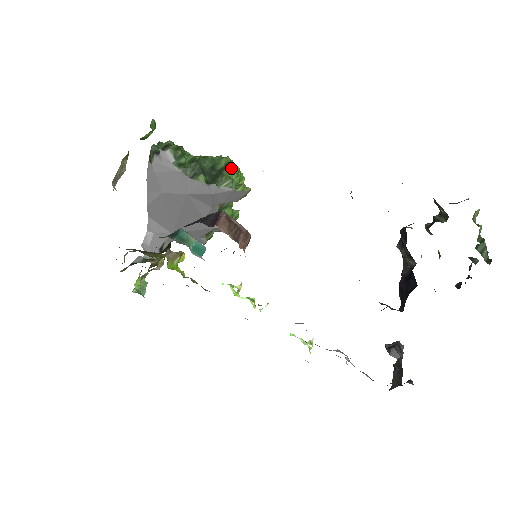
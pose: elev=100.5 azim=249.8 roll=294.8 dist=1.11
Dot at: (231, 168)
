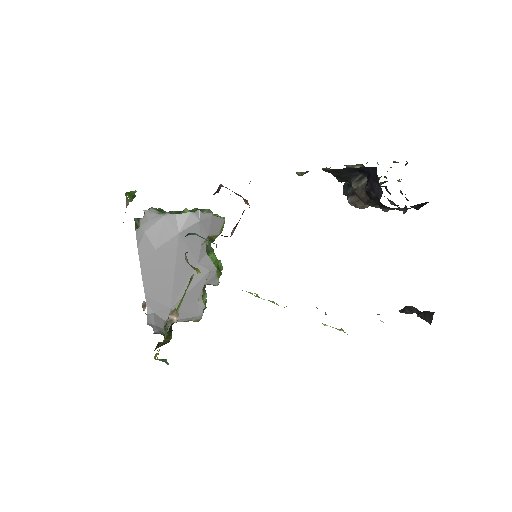
Dot at: occluded
